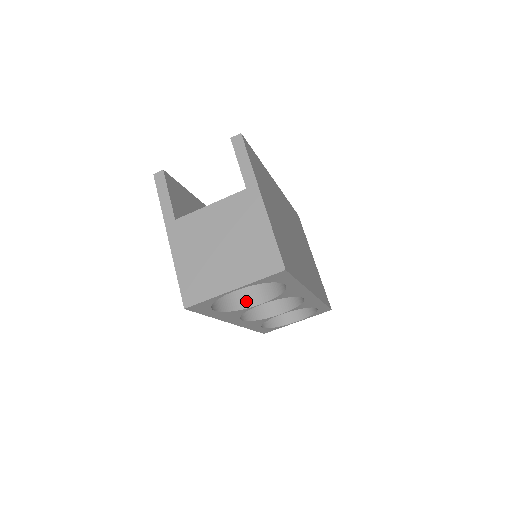
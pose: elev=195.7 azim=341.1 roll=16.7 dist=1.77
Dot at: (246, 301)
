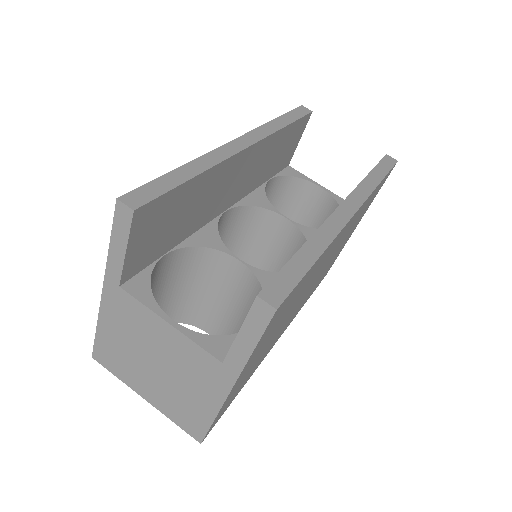
Dot at: (194, 320)
